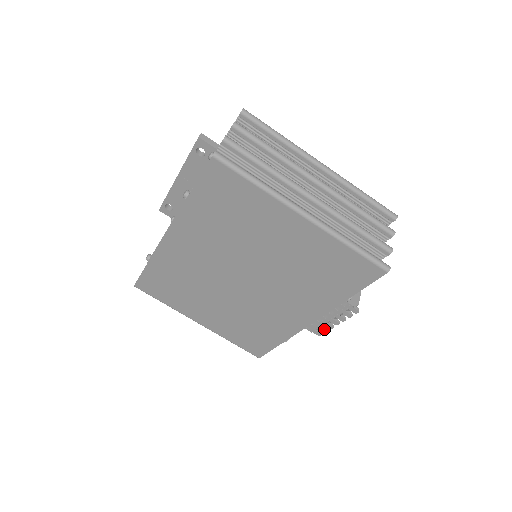
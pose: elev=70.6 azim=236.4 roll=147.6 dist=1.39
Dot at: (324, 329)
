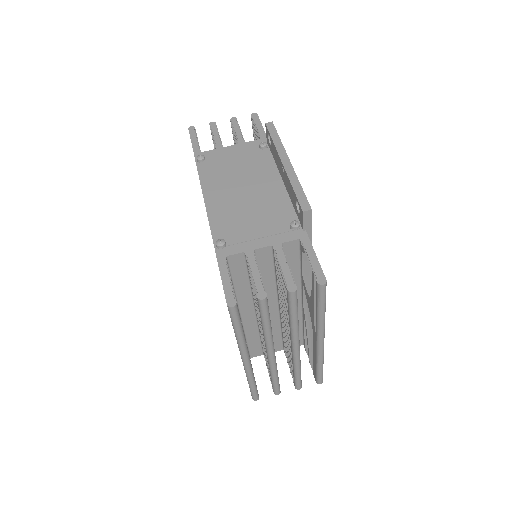
Dot at: occluded
